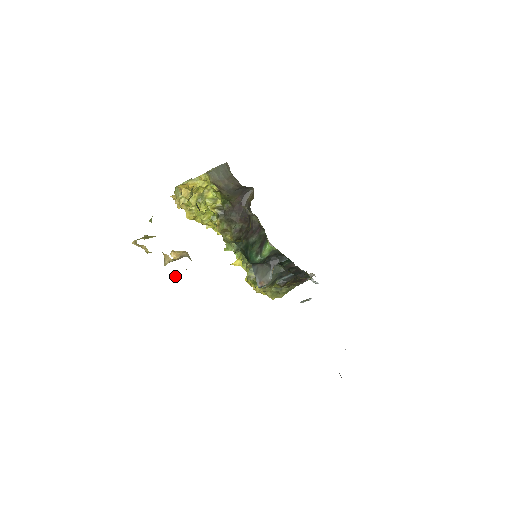
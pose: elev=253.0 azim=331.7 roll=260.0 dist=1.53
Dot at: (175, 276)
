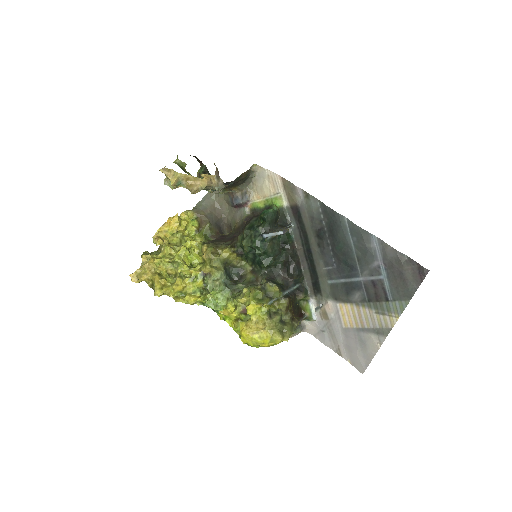
Dot at: (210, 189)
